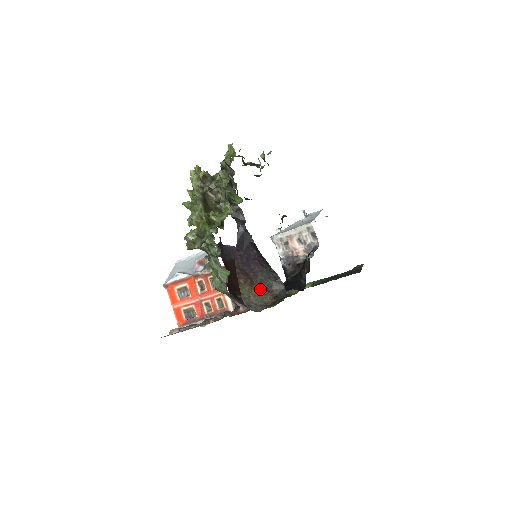
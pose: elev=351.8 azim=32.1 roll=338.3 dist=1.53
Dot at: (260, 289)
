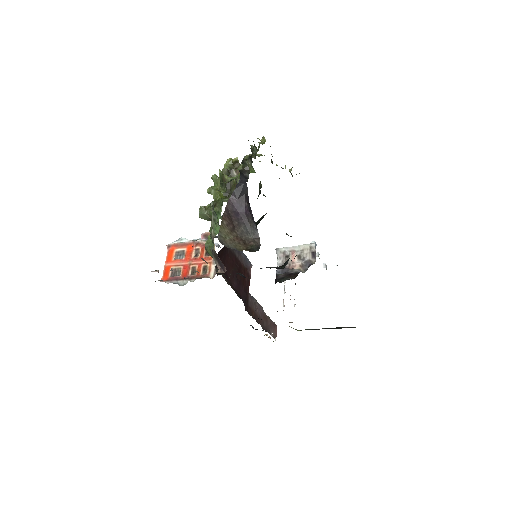
Dot at: (238, 238)
